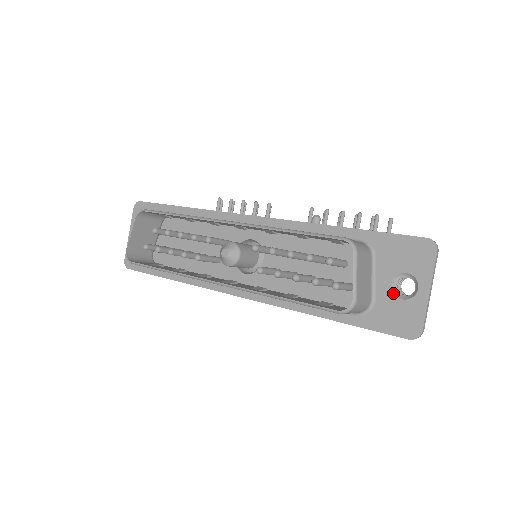
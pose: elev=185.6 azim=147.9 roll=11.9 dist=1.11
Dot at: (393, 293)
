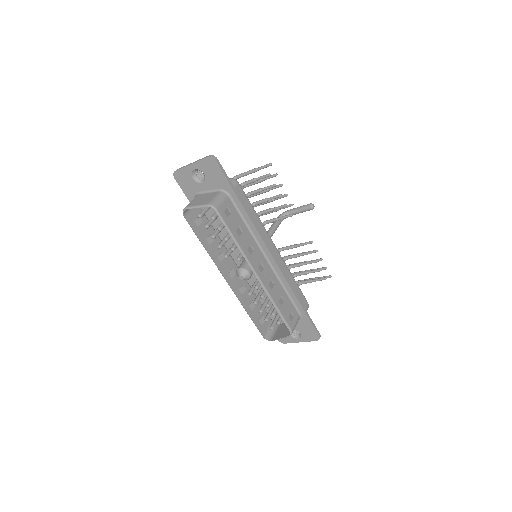
Dot at: occluded
